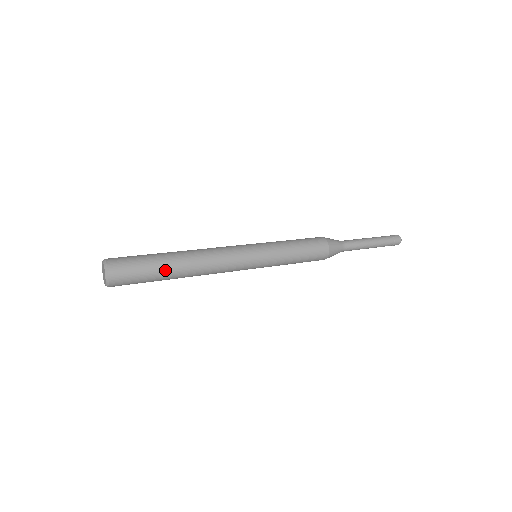
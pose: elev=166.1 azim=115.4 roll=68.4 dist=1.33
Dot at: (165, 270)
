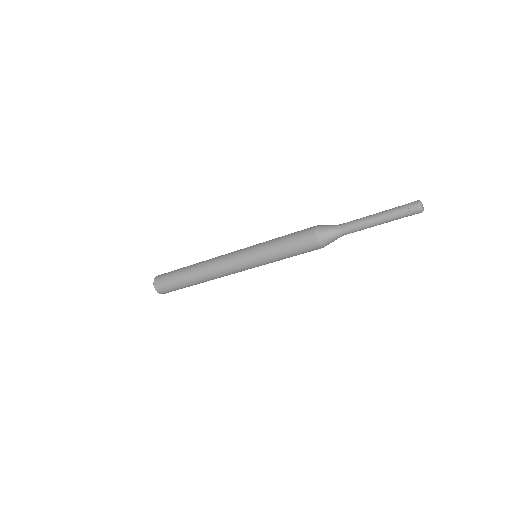
Dot at: (184, 274)
